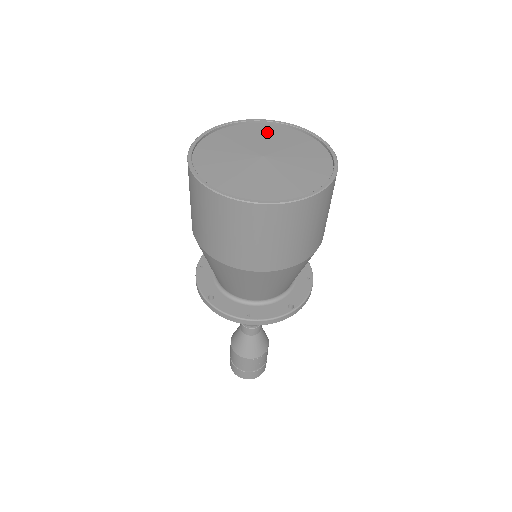
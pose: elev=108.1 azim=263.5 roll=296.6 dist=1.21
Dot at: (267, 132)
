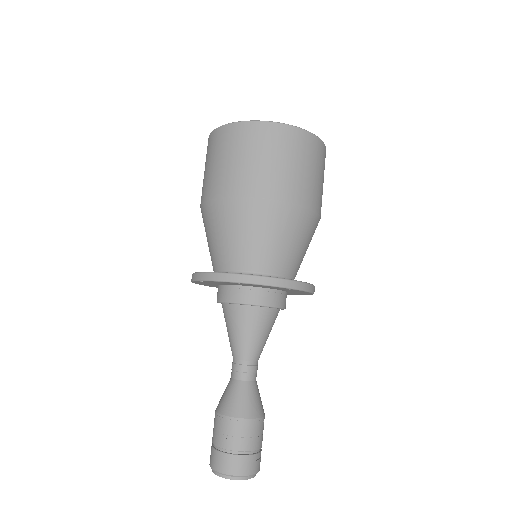
Dot at: occluded
